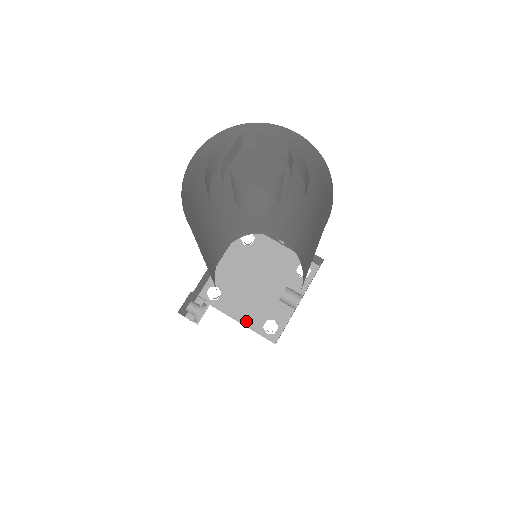
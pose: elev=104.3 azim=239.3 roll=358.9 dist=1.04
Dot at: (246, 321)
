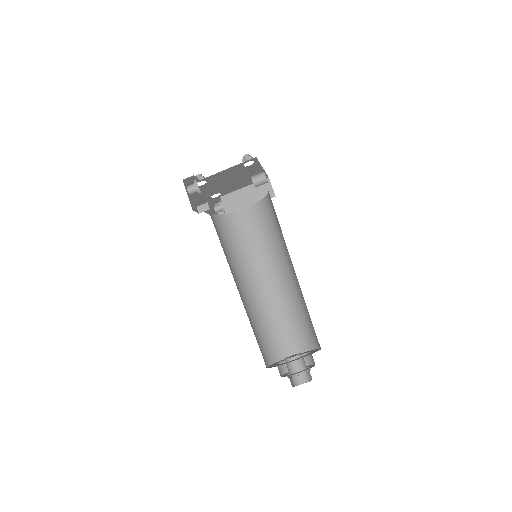
Dot at: (244, 186)
